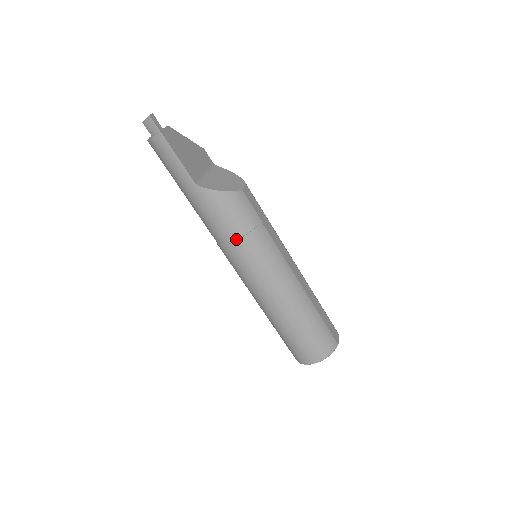
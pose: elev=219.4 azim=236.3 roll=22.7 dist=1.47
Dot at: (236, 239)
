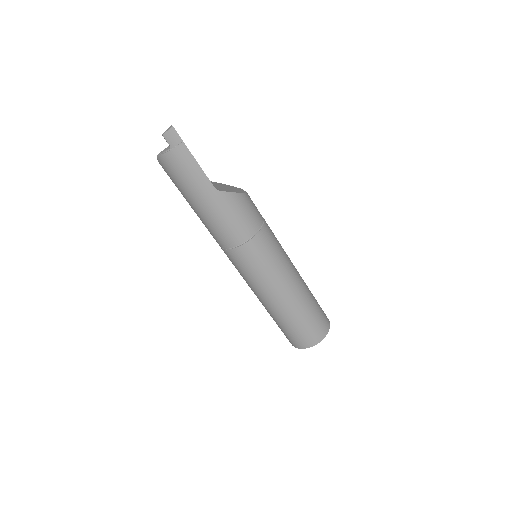
Dot at: (252, 236)
